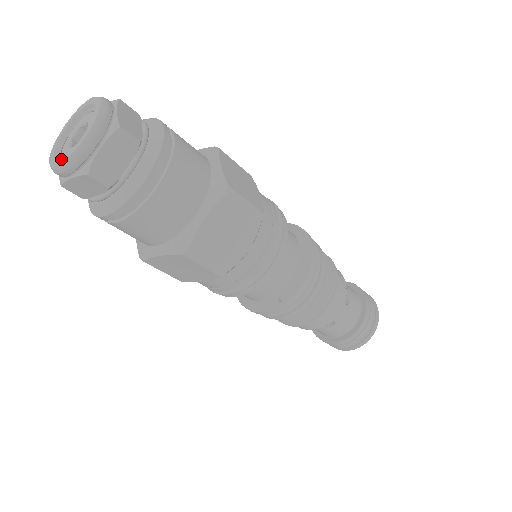
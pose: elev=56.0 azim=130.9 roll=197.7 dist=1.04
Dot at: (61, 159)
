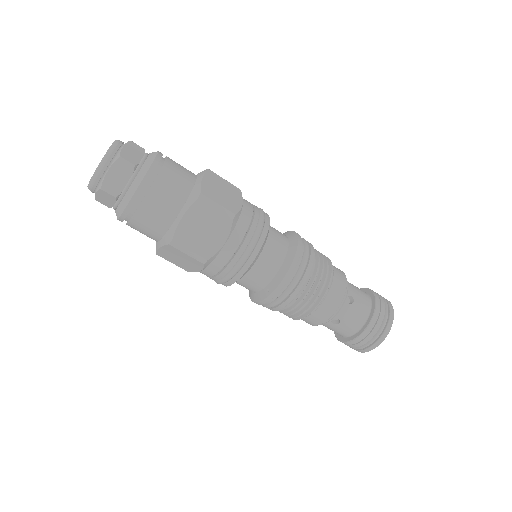
Dot at: occluded
